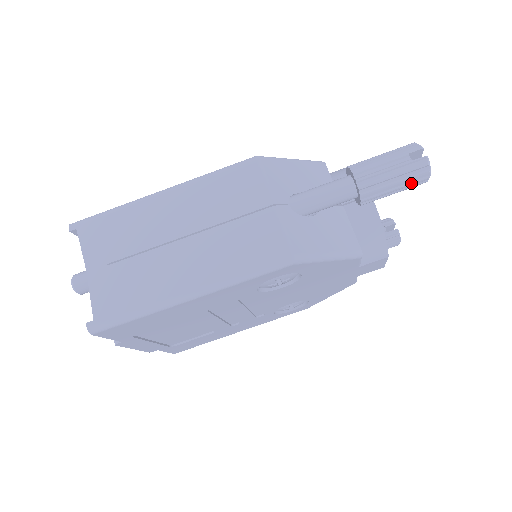
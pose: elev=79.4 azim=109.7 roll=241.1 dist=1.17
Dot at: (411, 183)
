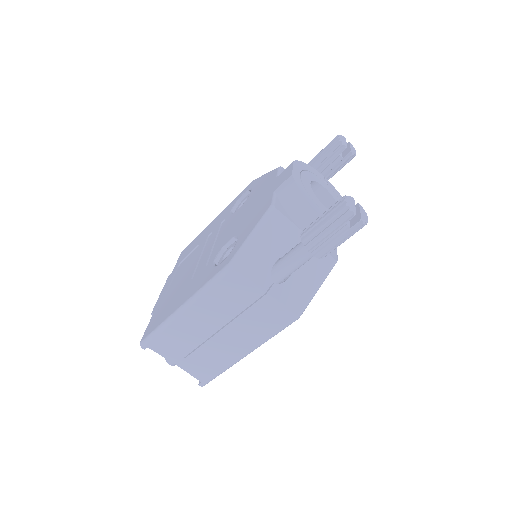
Dot at: (355, 232)
